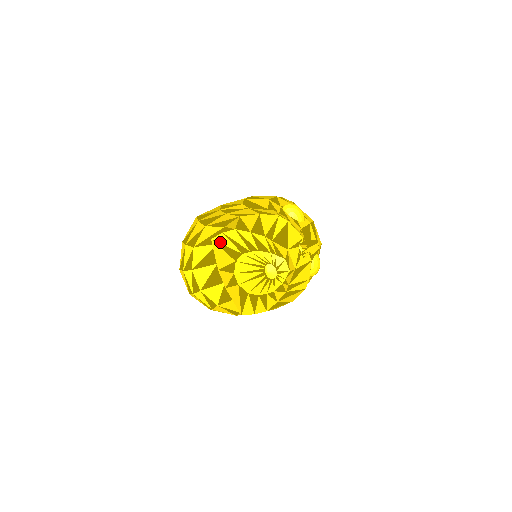
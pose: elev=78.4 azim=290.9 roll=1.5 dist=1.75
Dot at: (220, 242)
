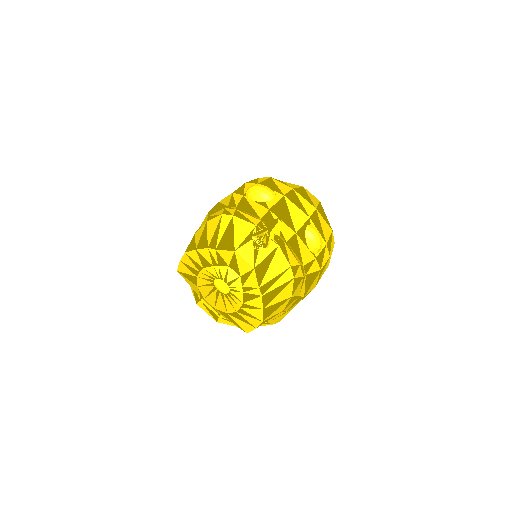
Dot at: (182, 271)
